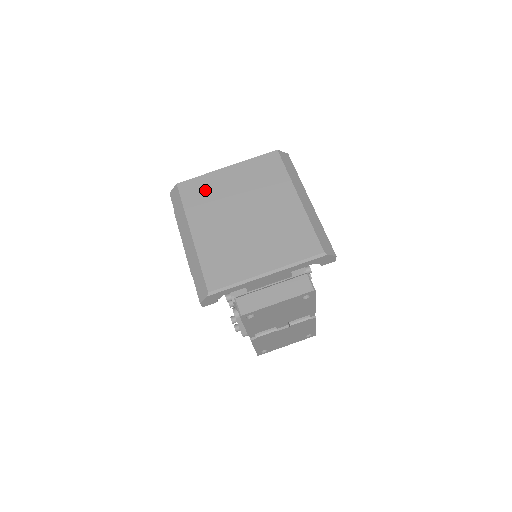
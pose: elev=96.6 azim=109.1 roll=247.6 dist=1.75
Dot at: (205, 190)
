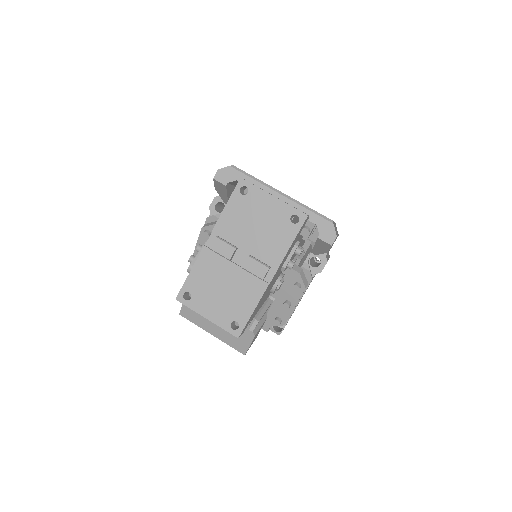
Dot at: occluded
